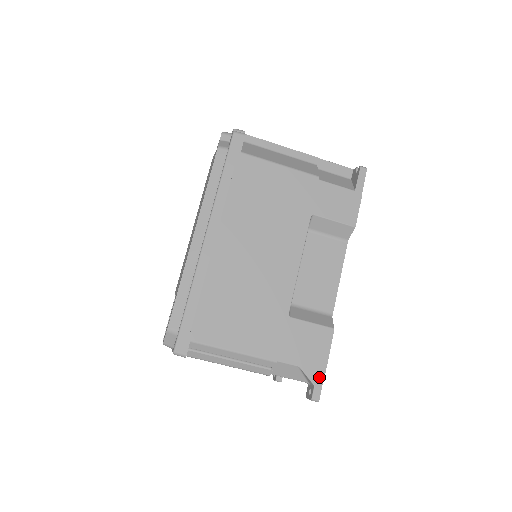
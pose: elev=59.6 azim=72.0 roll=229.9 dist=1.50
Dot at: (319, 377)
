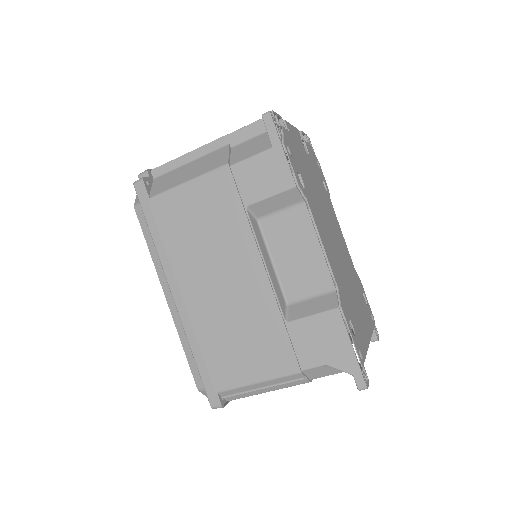
Dot at: (352, 365)
